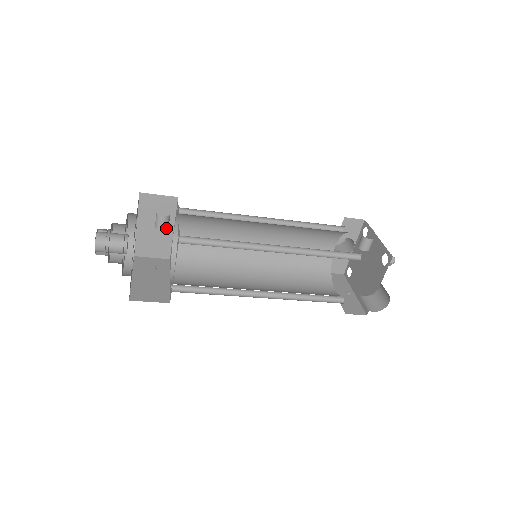
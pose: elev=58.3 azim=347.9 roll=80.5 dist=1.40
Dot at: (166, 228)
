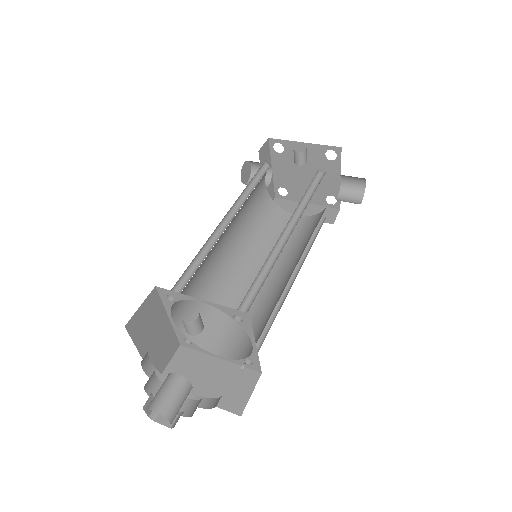
Dot at: (202, 324)
